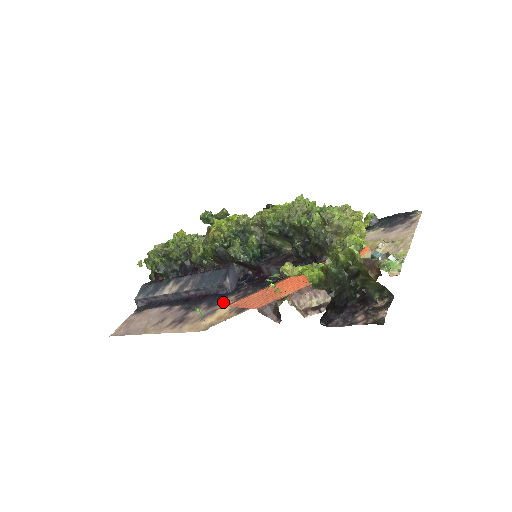
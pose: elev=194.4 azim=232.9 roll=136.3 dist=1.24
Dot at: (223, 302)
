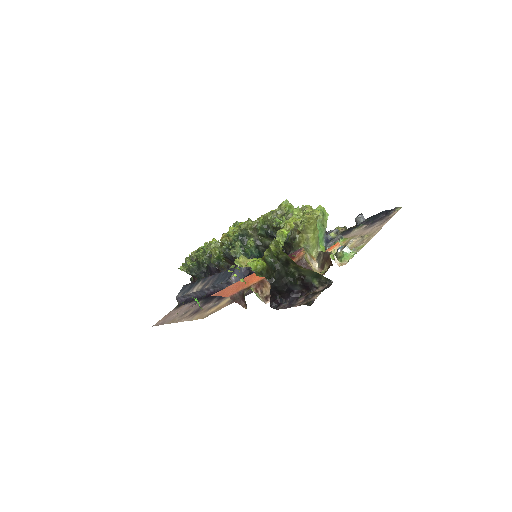
Dot at: occluded
